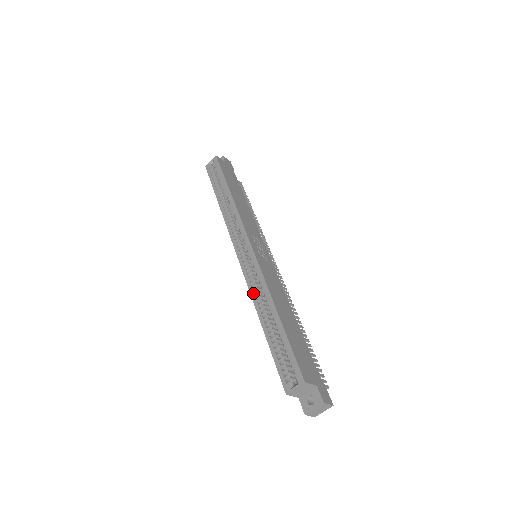
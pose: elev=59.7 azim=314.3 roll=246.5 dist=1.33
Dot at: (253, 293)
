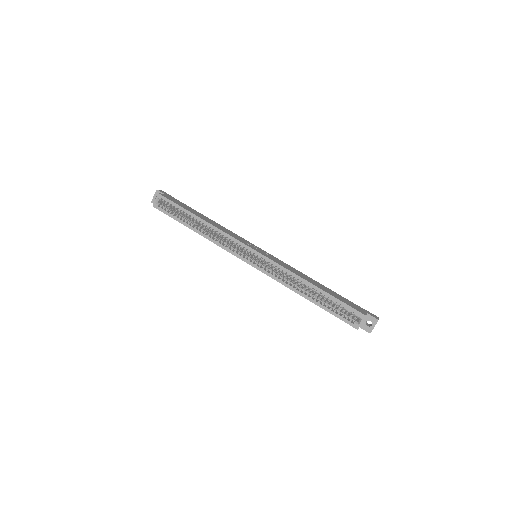
Dot at: (284, 283)
